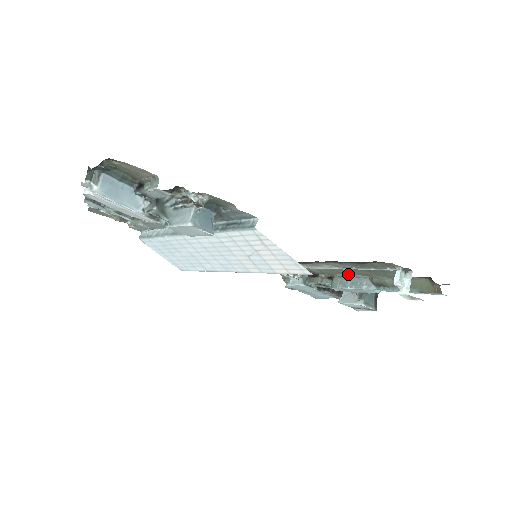
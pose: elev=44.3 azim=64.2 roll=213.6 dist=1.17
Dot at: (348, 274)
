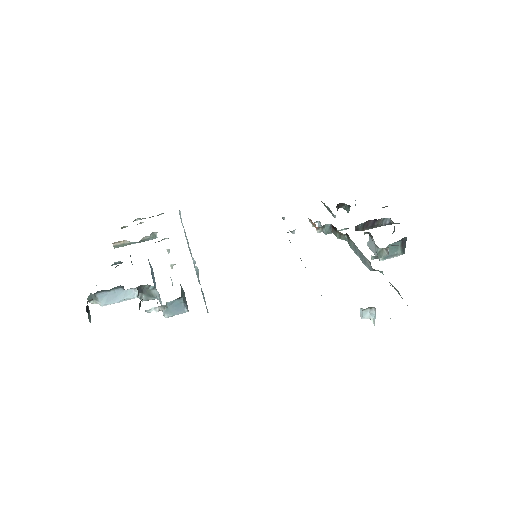
Dot at: occluded
